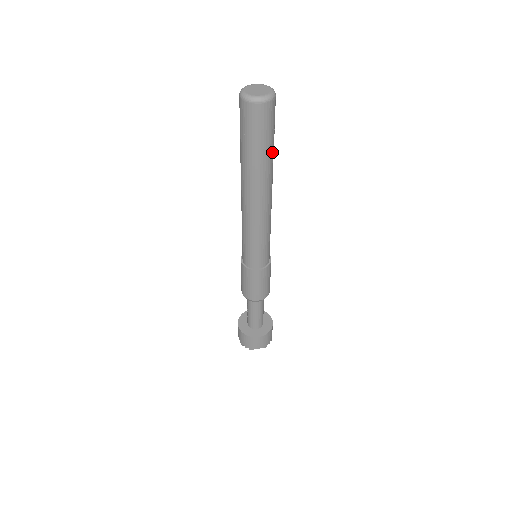
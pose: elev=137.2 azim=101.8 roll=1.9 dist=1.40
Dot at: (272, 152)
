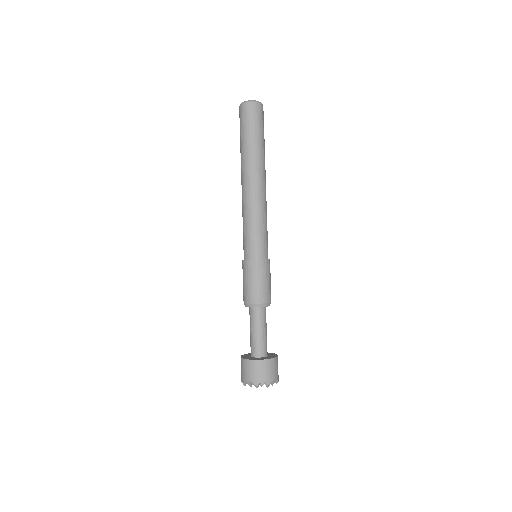
Dot at: occluded
